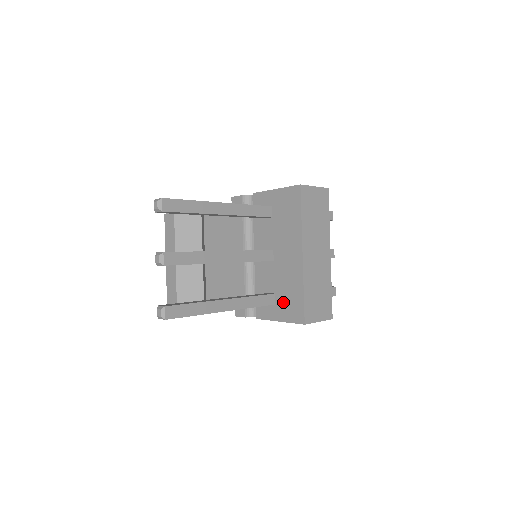
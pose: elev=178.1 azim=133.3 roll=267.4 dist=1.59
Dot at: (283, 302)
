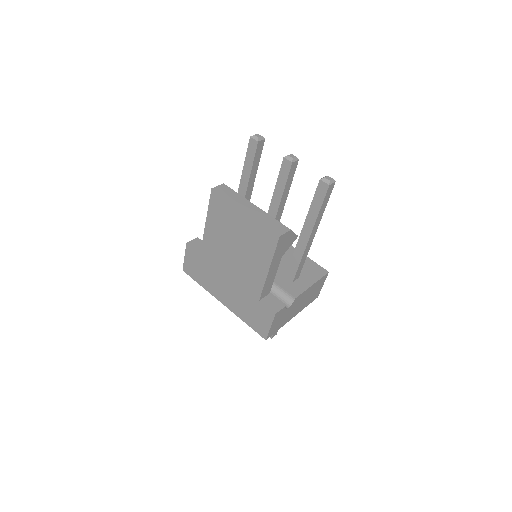
Dot at: (302, 272)
